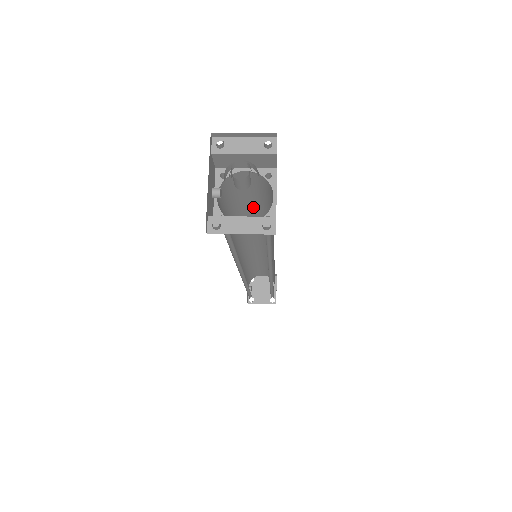
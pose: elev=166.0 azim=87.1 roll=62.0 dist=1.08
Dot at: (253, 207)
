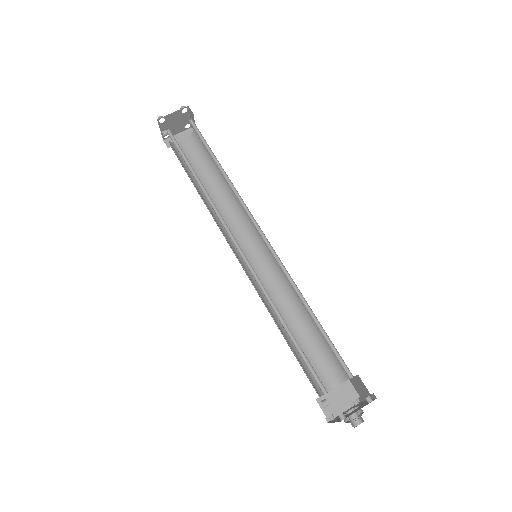
Dot at: occluded
